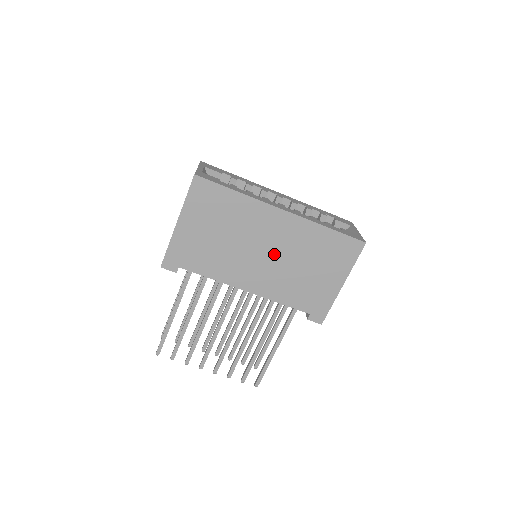
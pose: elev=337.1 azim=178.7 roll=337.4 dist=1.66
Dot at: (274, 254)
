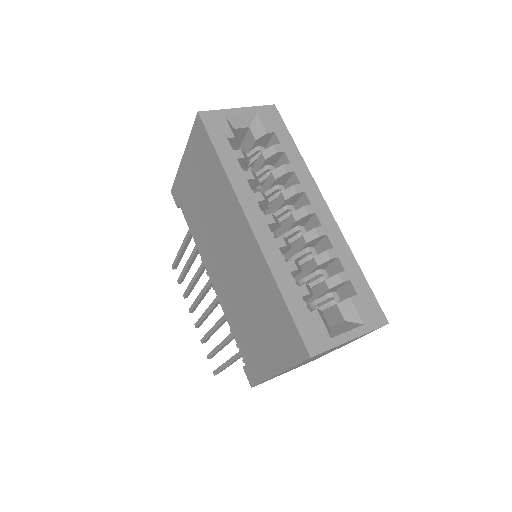
Dot at: (234, 267)
